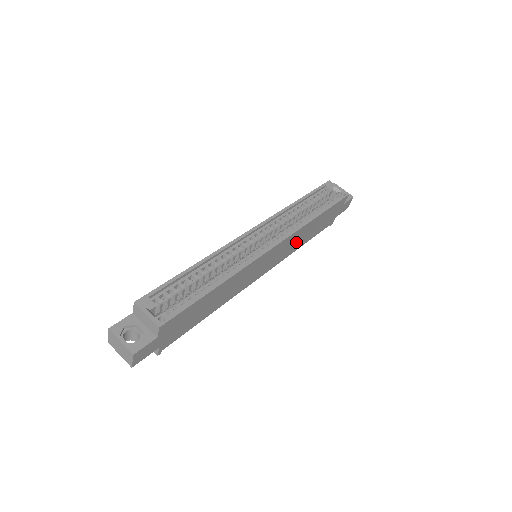
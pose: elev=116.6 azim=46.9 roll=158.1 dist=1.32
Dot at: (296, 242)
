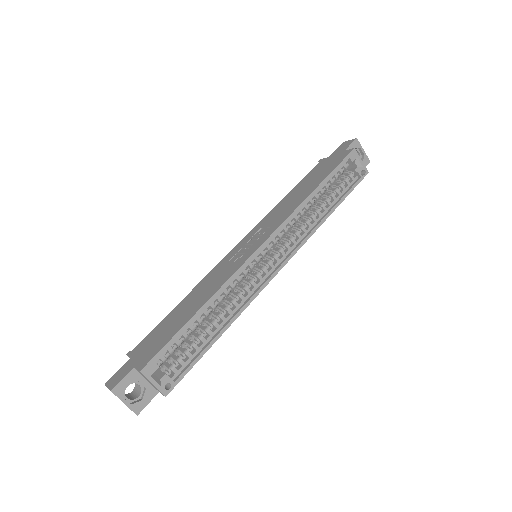
Dot at: occluded
